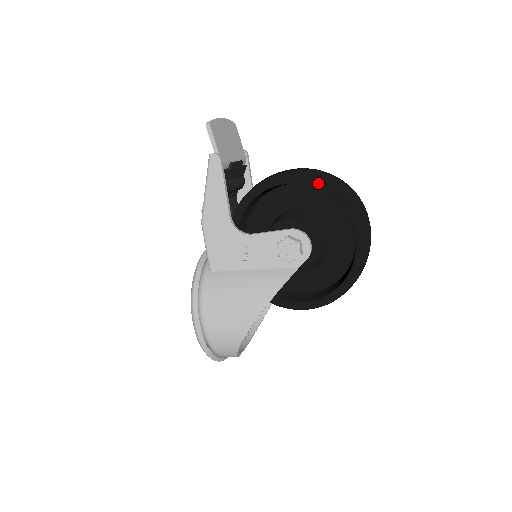
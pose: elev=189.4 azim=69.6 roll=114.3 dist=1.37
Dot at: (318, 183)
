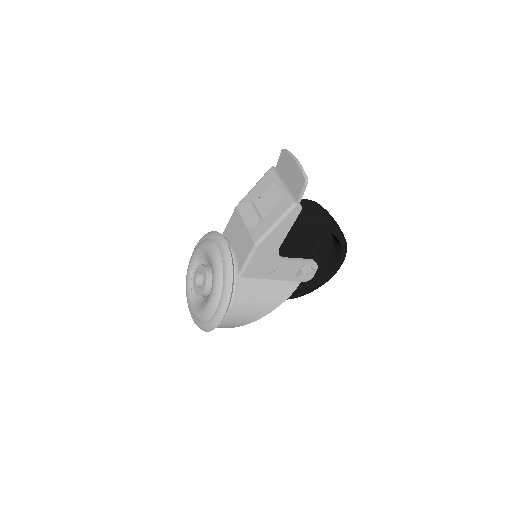
Dot at: (340, 235)
